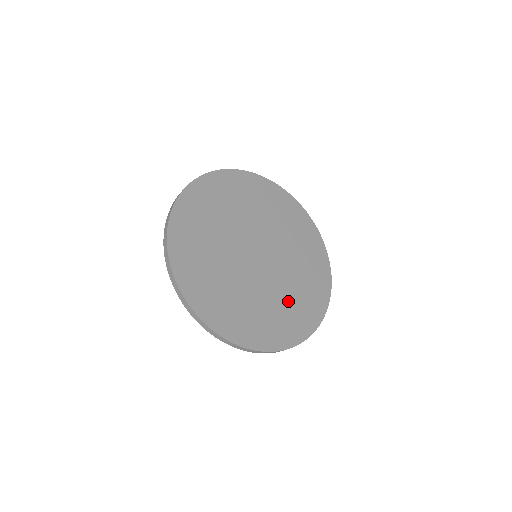
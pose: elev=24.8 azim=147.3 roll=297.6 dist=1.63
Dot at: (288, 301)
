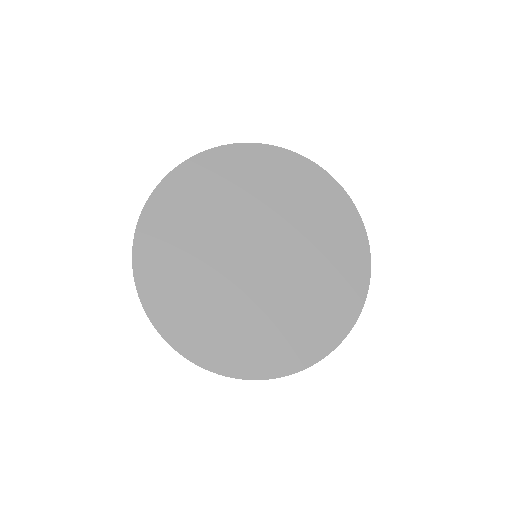
Dot at: (321, 274)
